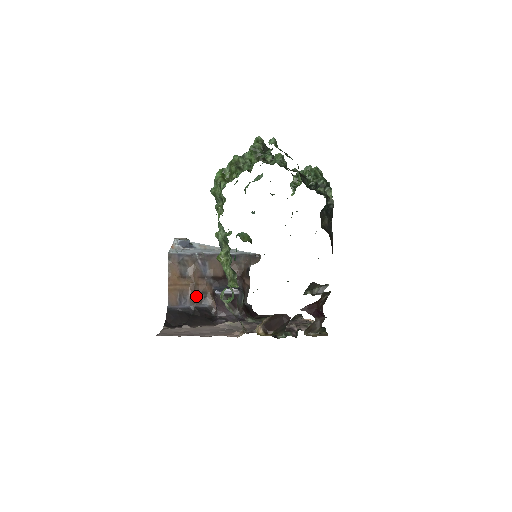
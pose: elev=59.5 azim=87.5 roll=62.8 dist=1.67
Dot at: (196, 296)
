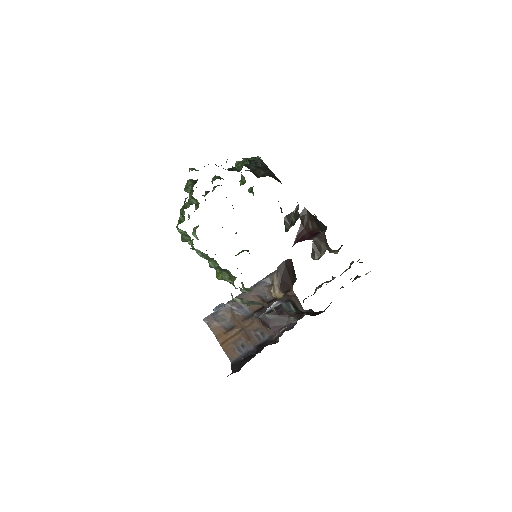
Dot at: (251, 337)
